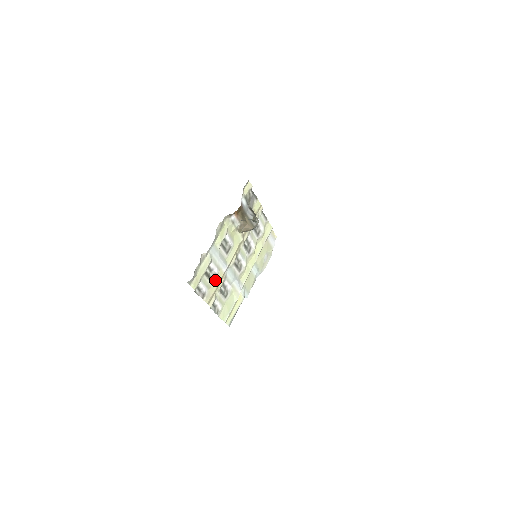
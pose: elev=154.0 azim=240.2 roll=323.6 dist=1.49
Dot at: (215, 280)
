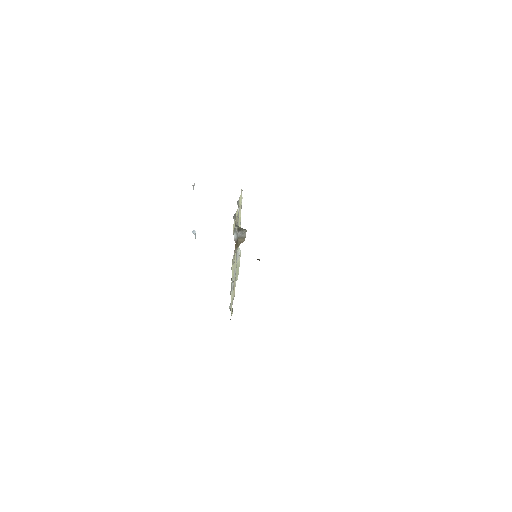
Dot at: (233, 286)
